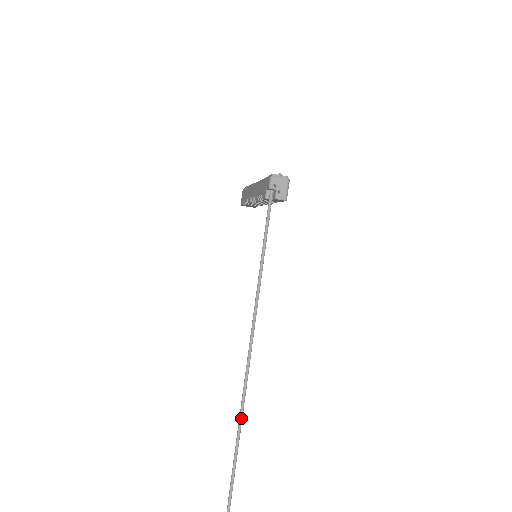
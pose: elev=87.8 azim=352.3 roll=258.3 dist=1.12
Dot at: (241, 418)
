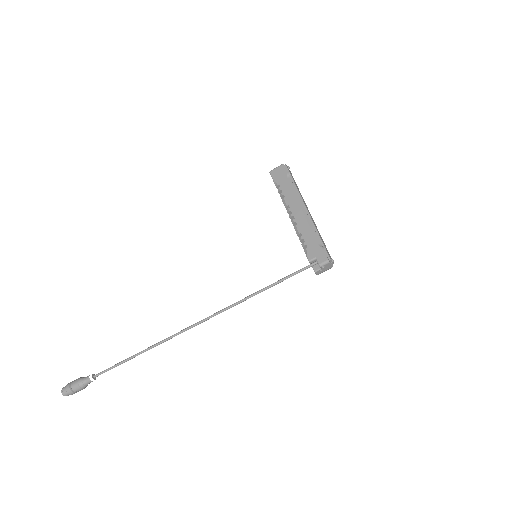
Dot at: occluded
